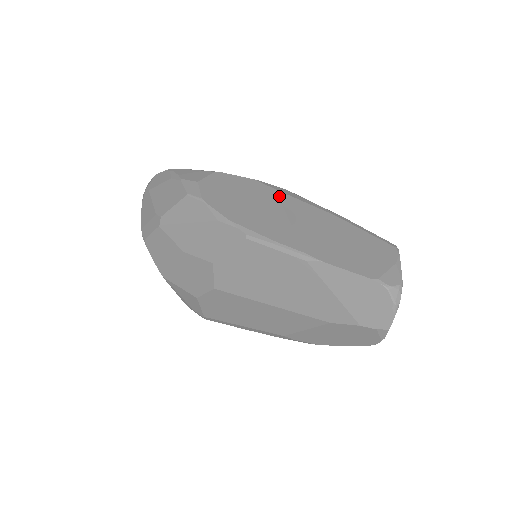
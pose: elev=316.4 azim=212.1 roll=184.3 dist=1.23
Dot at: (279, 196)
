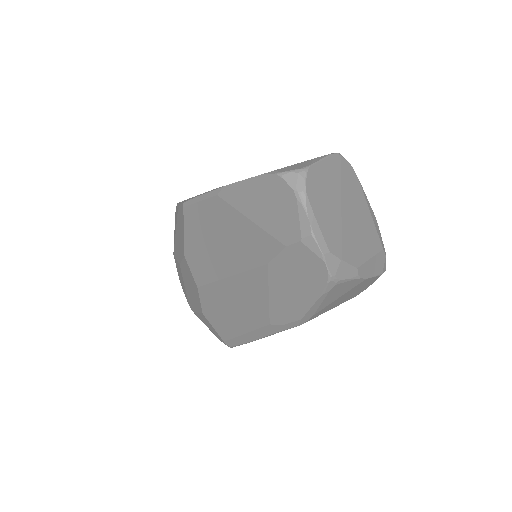
Dot at: occluded
